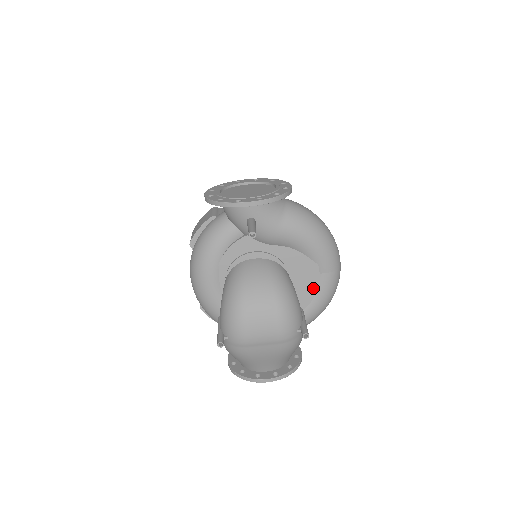
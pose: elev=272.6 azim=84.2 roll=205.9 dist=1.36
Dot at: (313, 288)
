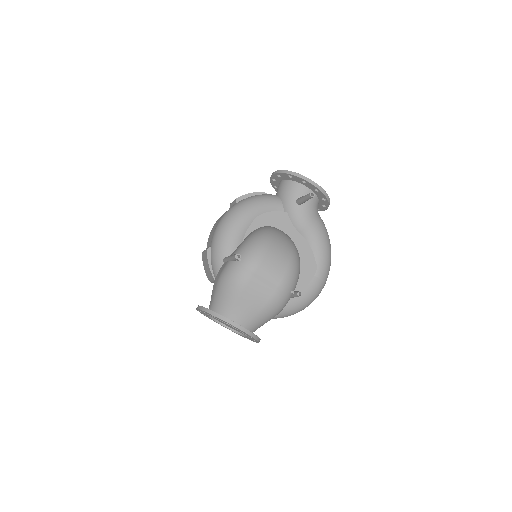
Dot at: (304, 283)
